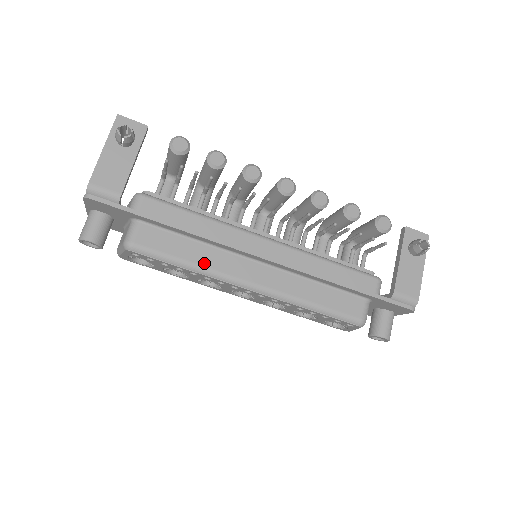
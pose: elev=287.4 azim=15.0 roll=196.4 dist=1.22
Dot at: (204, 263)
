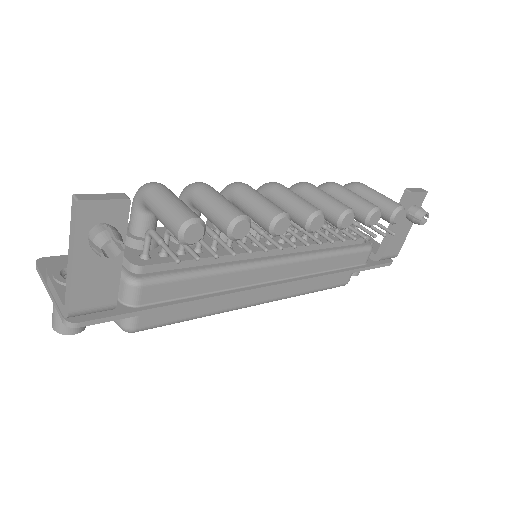
Dot at: (214, 309)
